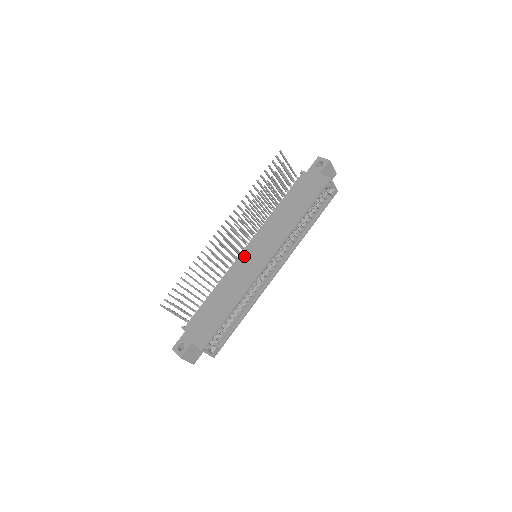
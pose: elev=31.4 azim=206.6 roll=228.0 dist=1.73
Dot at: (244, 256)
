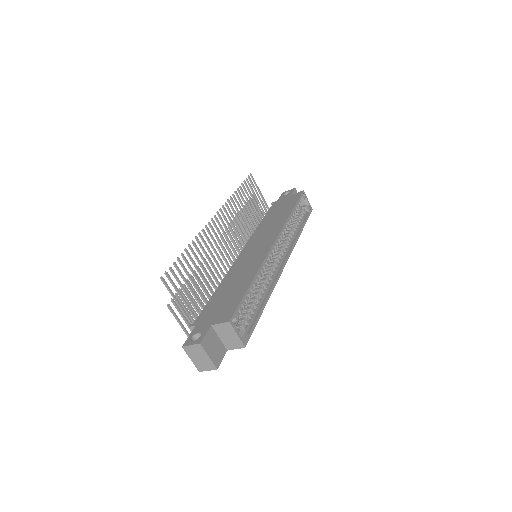
Dot at: (244, 254)
